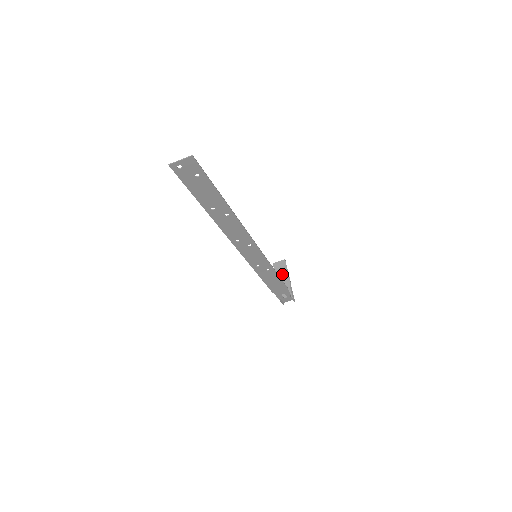
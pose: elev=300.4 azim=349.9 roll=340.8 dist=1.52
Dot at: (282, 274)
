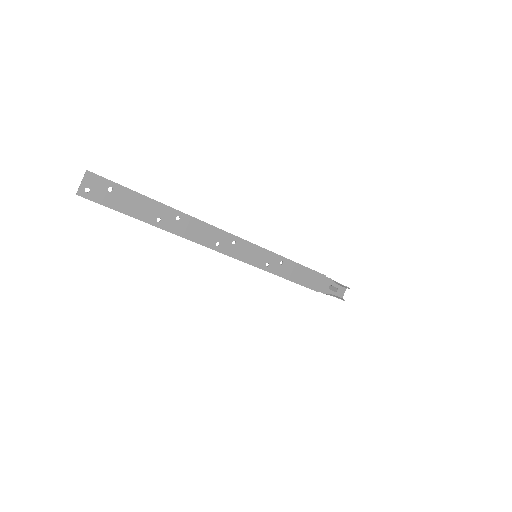
Dot at: occluded
